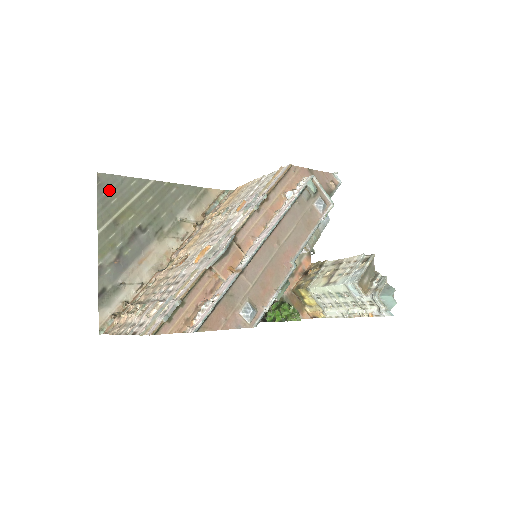
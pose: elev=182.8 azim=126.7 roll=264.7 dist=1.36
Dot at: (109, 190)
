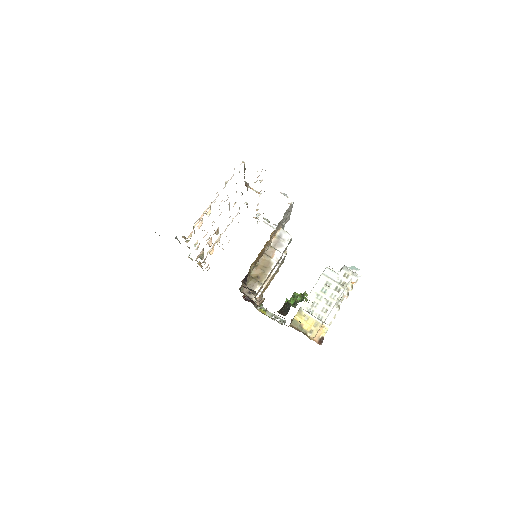
Dot at: occluded
